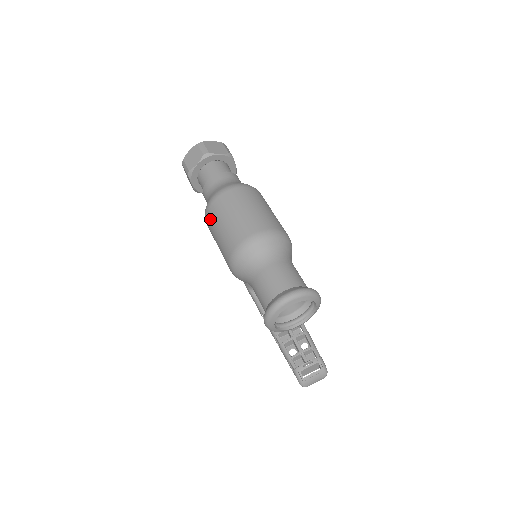
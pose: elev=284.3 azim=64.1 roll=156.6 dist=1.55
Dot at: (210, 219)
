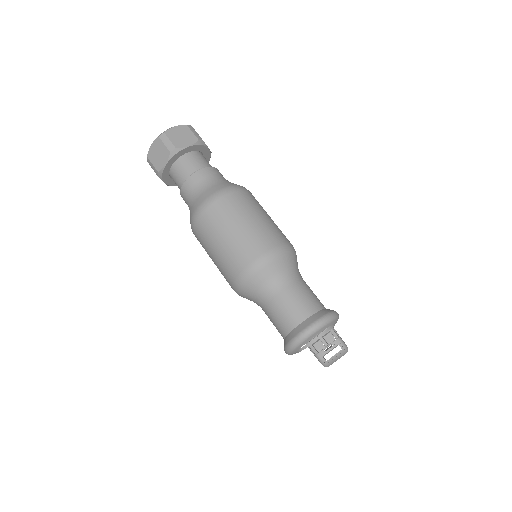
Dot at: (199, 237)
